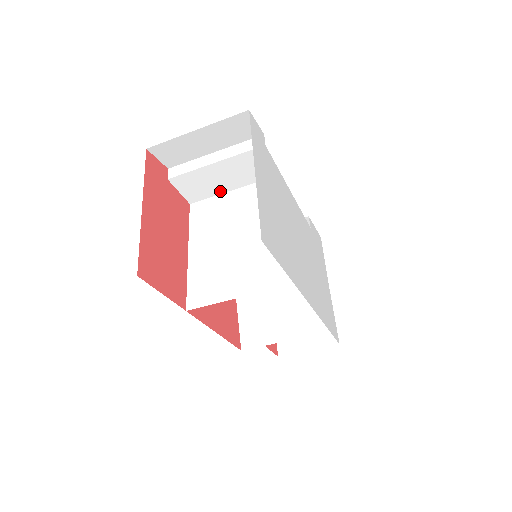
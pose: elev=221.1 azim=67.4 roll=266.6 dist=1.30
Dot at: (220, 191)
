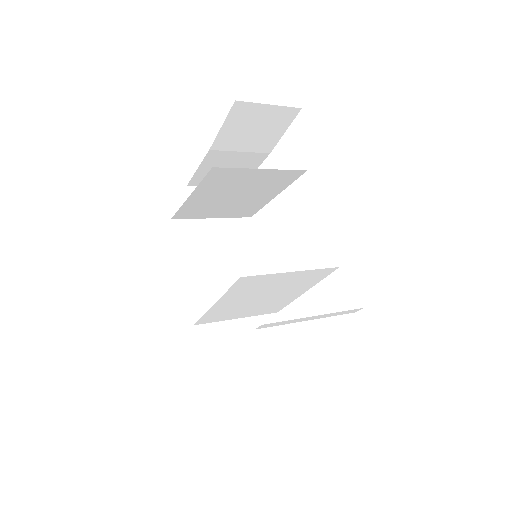
Dot at: occluded
